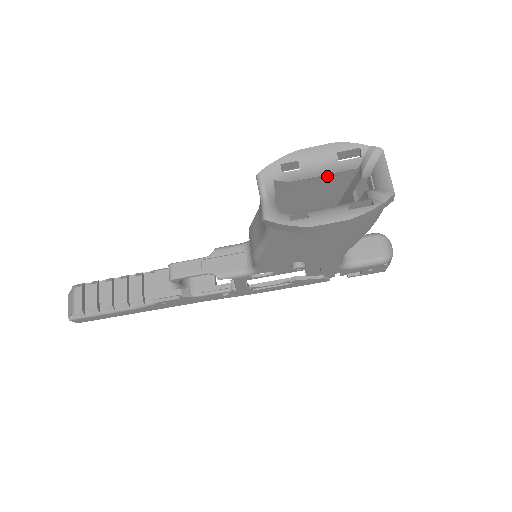
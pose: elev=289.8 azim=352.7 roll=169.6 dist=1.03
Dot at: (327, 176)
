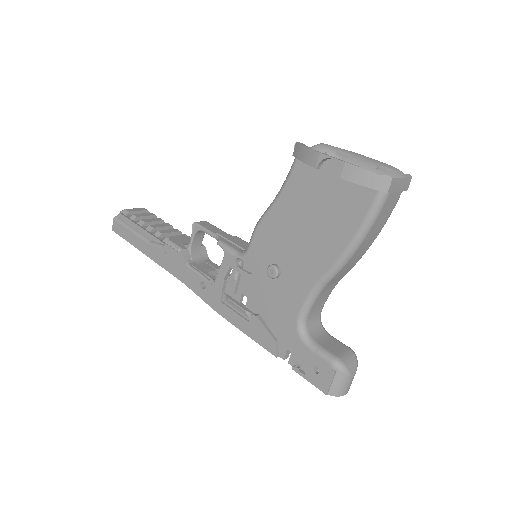
Dot at: occluded
